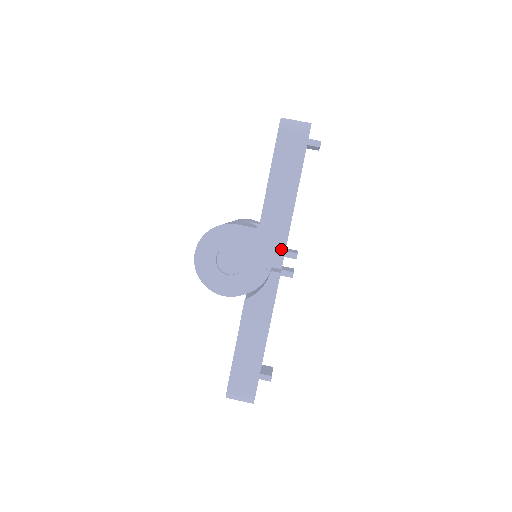
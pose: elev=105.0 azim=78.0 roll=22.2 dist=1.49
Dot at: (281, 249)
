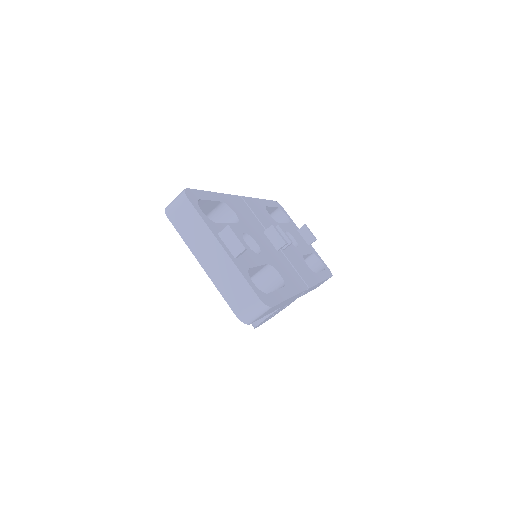
Dot at: occluded
